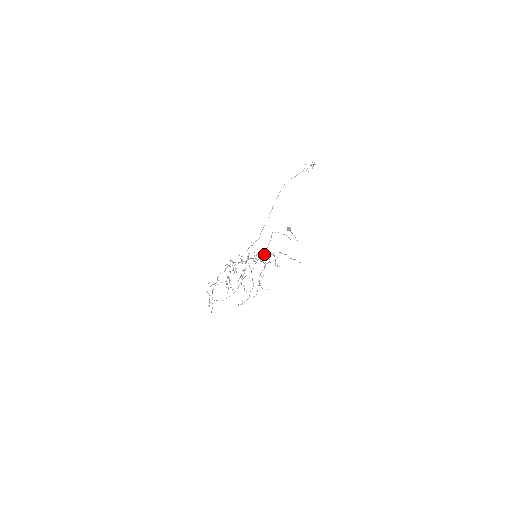
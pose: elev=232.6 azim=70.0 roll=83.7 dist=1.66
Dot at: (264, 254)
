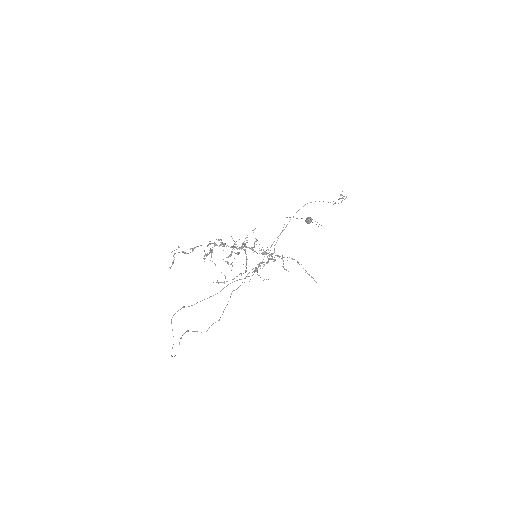
Dot at: occluded
